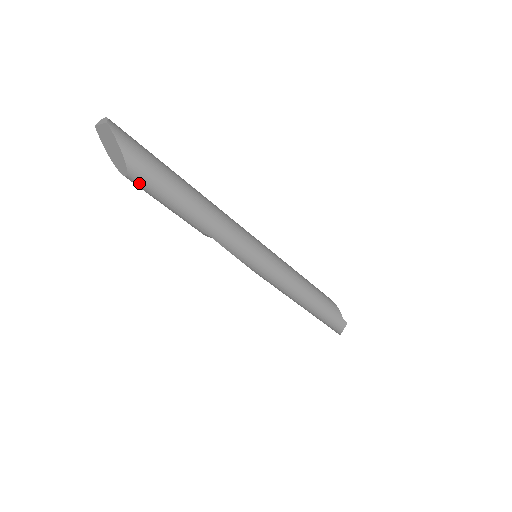
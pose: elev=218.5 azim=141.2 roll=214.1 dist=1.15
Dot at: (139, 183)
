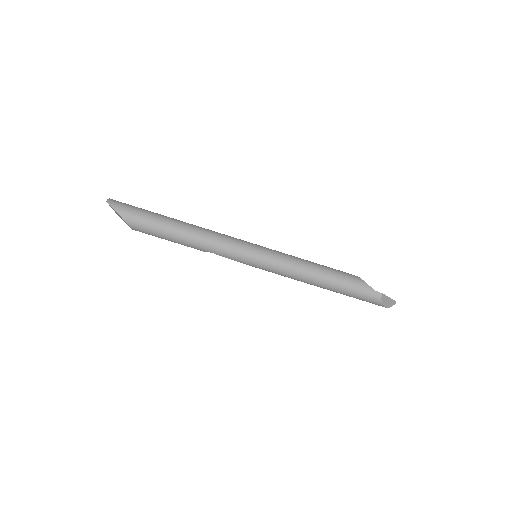
Dot at: (140, 230)
